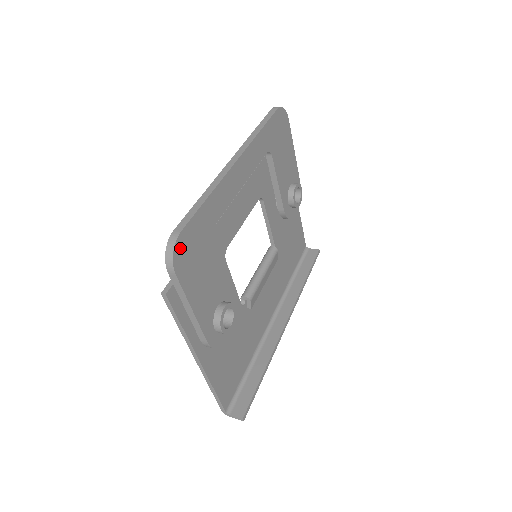
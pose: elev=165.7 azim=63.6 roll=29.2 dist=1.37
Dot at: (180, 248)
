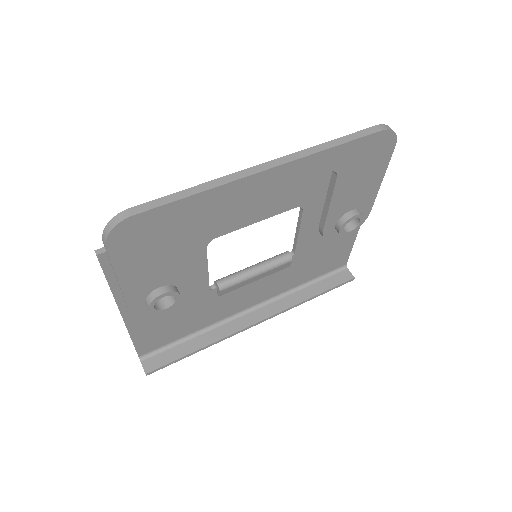
Dot at: (125, 229)
